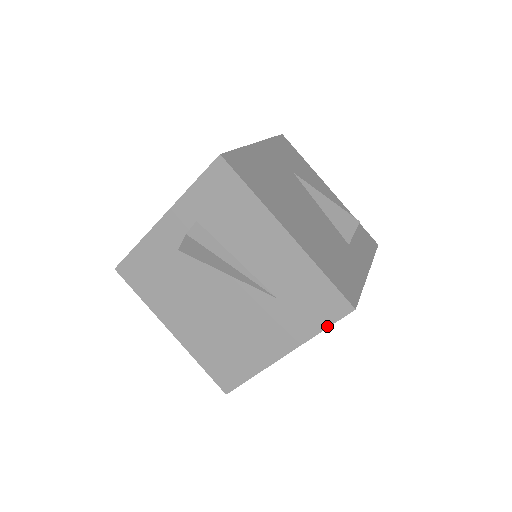
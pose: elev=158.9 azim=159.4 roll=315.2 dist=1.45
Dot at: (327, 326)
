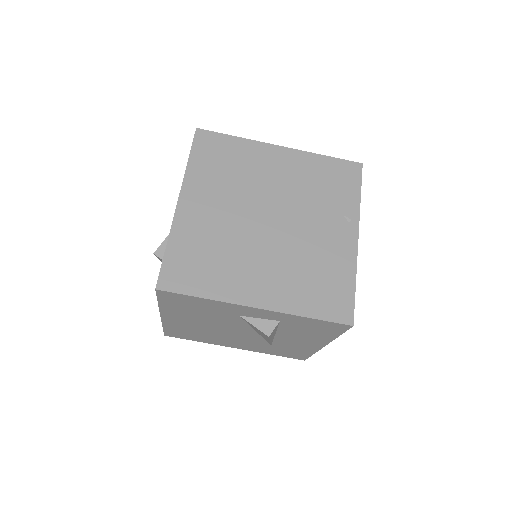
Dot at: occluded
